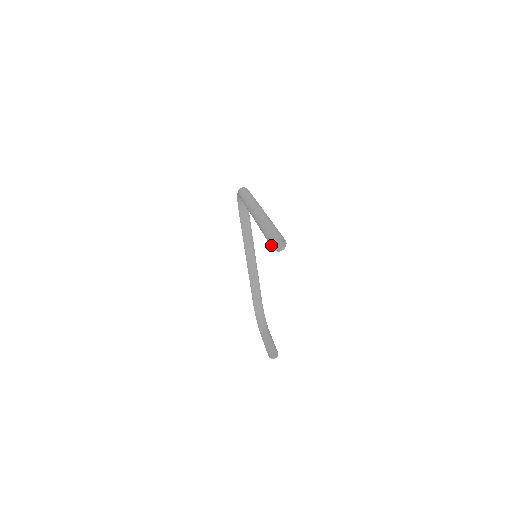
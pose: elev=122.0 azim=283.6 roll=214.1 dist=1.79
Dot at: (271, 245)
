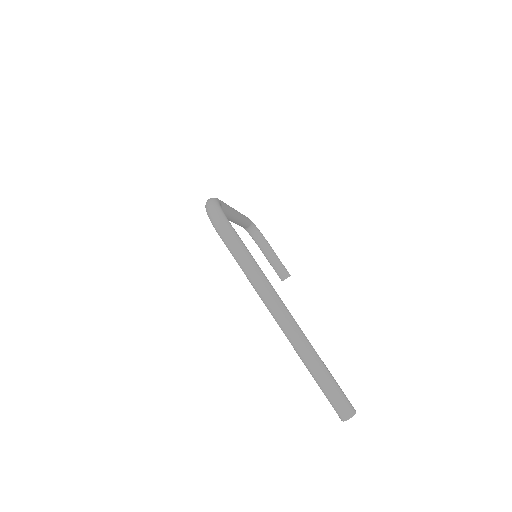
Dot at: occluded
